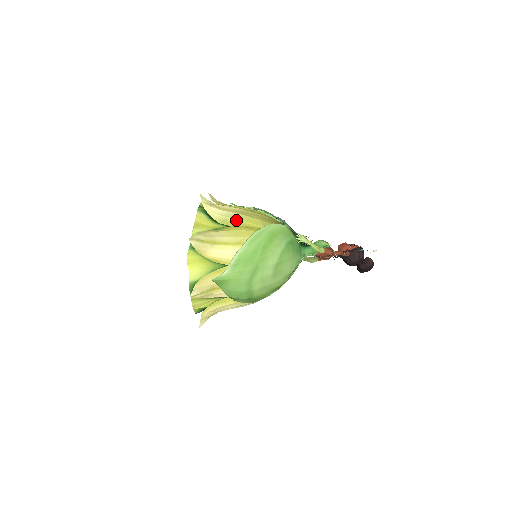
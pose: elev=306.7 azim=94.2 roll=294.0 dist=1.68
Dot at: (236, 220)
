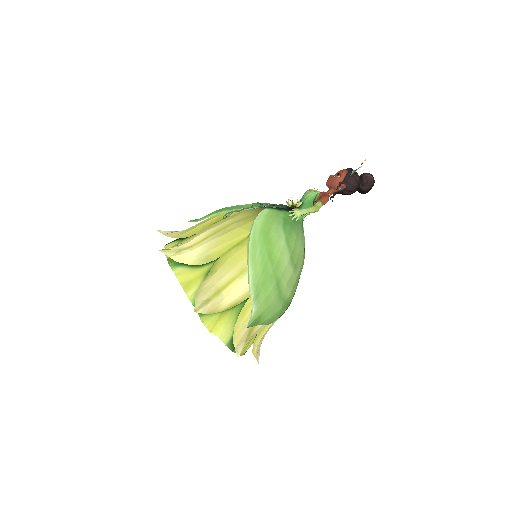
Dot at: (218, 248)
